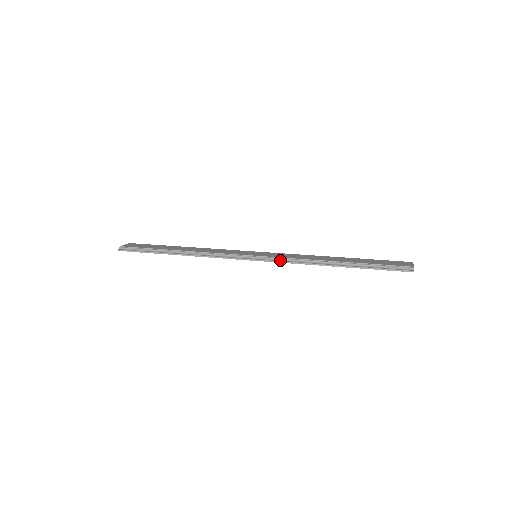
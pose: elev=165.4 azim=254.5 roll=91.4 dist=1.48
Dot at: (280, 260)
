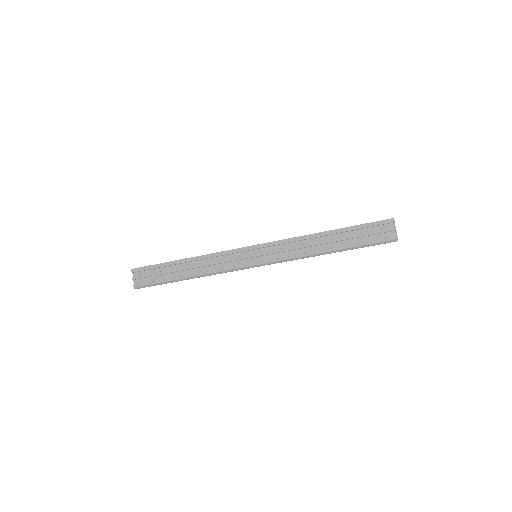
Dot at: (278, 242)
